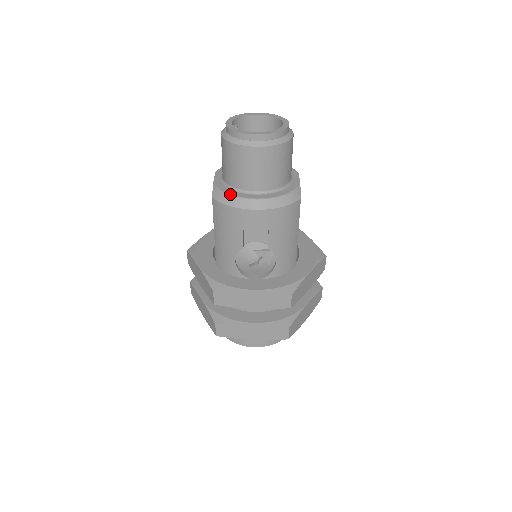
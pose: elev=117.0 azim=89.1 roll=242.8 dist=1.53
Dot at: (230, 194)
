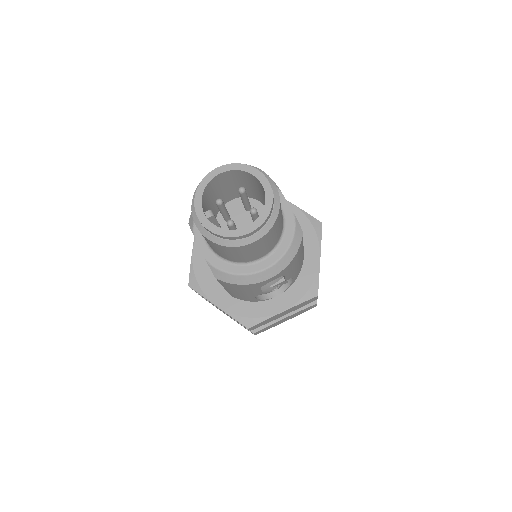
Dot at: (236, 274)
